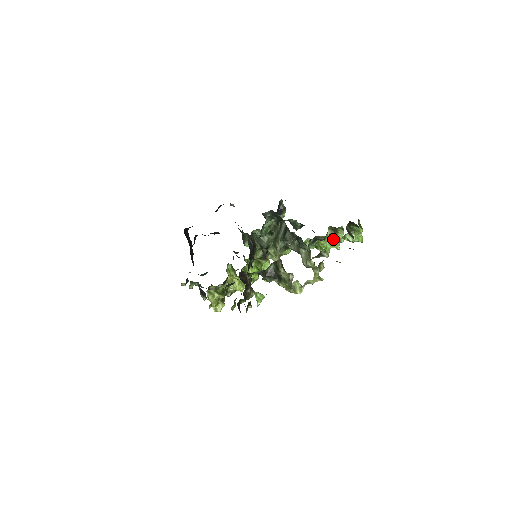
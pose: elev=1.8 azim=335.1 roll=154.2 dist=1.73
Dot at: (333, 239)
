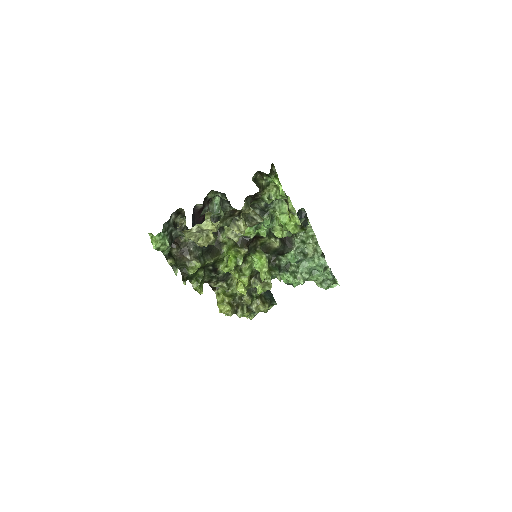
Dot at: (261, 200)
